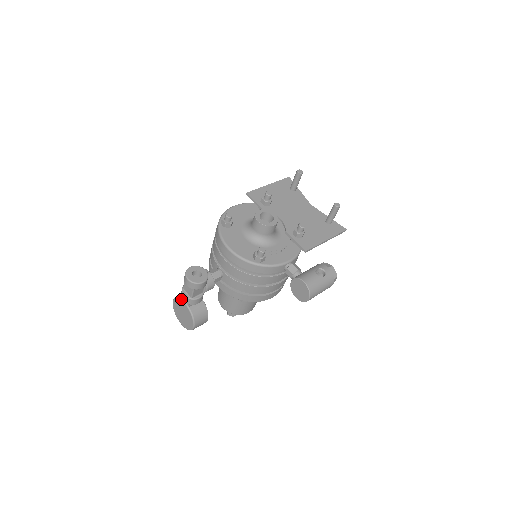
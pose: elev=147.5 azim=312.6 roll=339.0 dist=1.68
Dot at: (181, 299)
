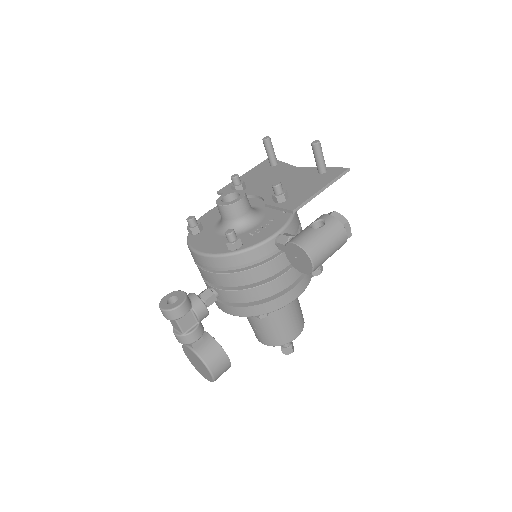
Dot at: occluded
